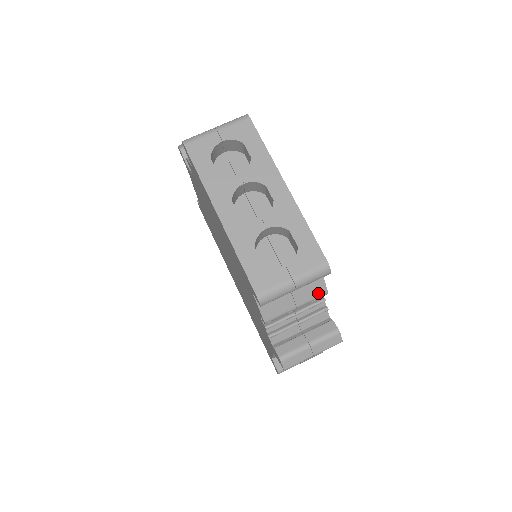
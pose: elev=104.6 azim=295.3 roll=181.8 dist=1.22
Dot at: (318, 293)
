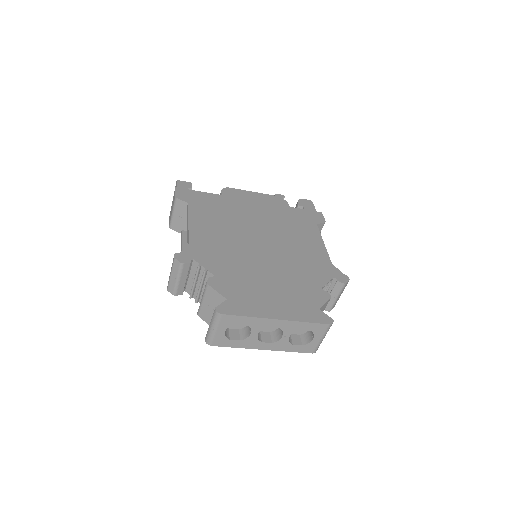
Dot at: (327, 303)
